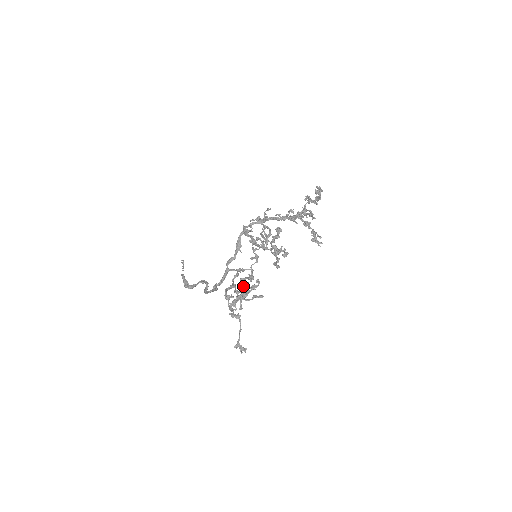
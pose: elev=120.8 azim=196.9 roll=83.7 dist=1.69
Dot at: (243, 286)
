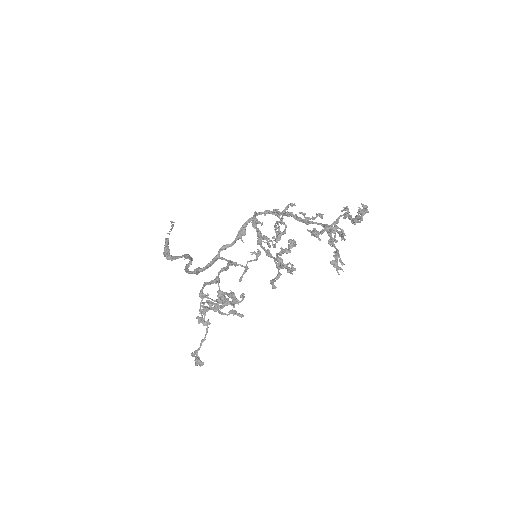
Dot at: occluded
